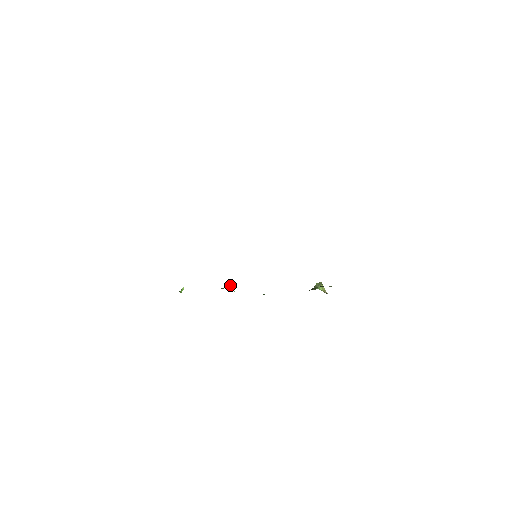
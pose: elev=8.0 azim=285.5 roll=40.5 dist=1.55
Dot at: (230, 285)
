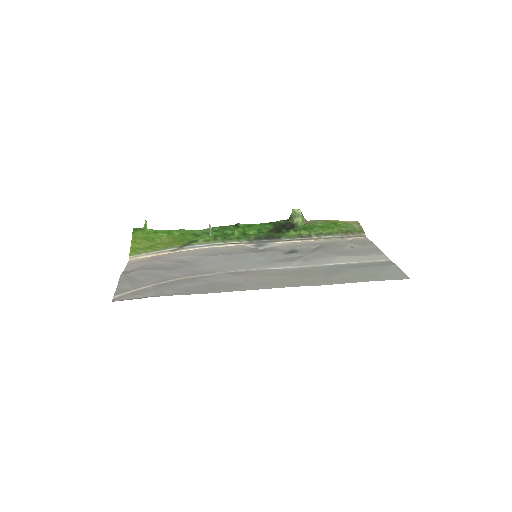
Dot at: occluded
